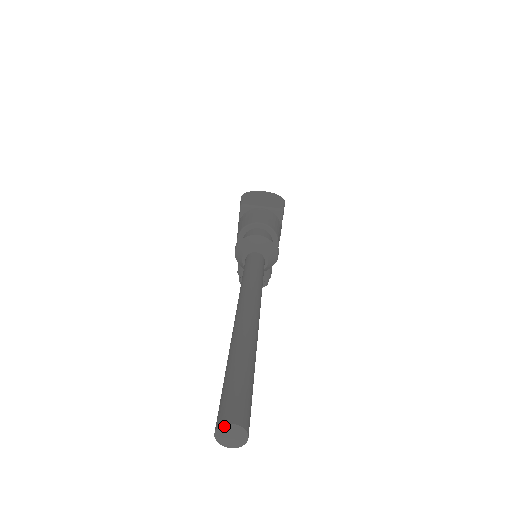
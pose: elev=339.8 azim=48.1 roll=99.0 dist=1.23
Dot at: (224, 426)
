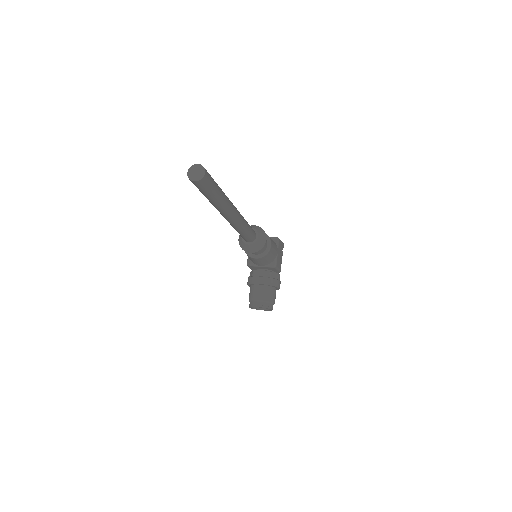
Dot at: (193, 166)
